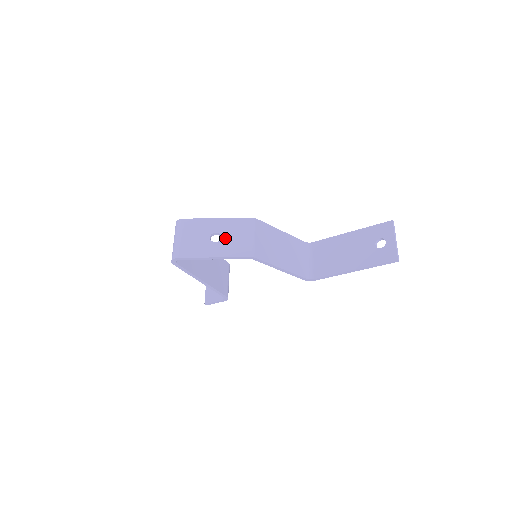
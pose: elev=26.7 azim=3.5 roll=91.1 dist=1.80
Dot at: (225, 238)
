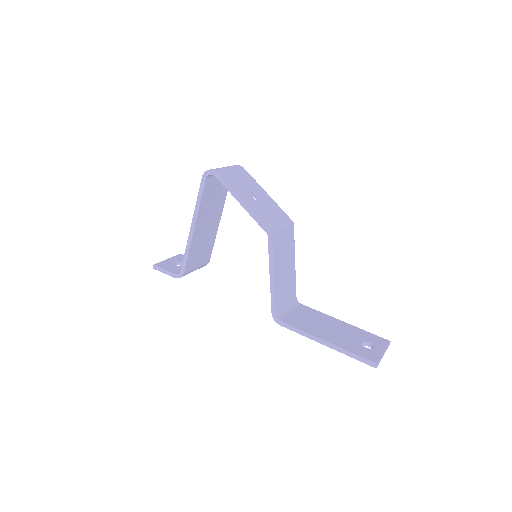
Dot at: (262, 204)
